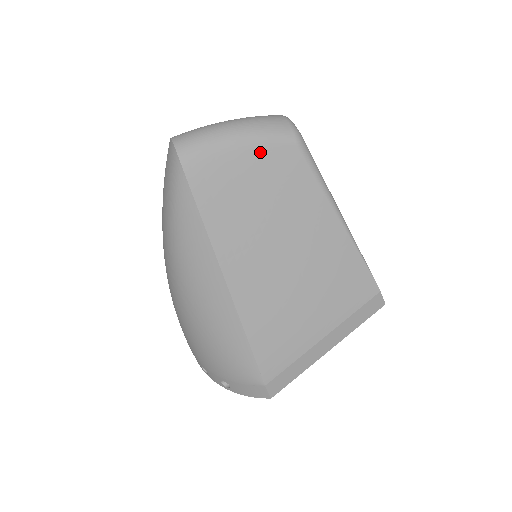
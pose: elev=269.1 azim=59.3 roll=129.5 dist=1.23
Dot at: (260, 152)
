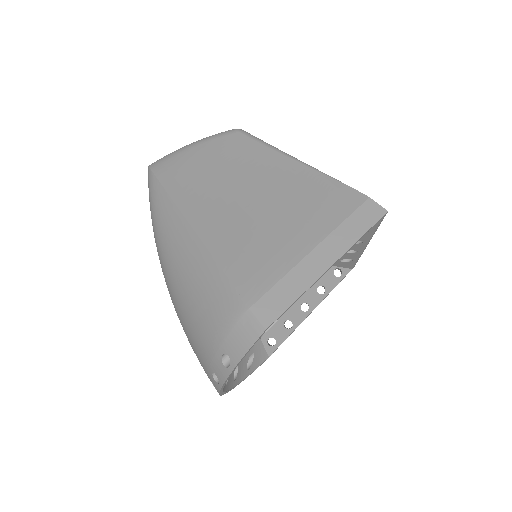
Dot at: (209, 144)
